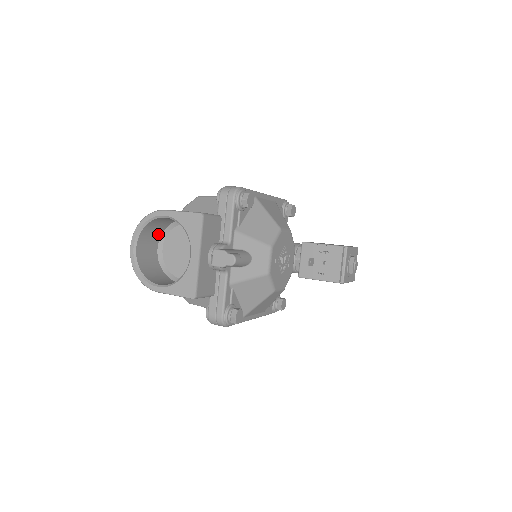
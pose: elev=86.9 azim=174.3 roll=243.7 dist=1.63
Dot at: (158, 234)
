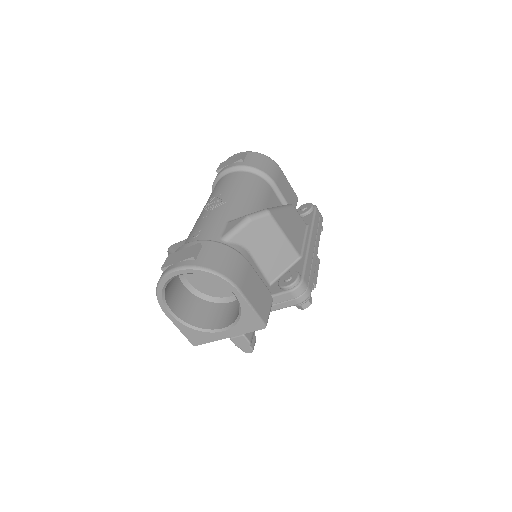
Dot at: occluded
